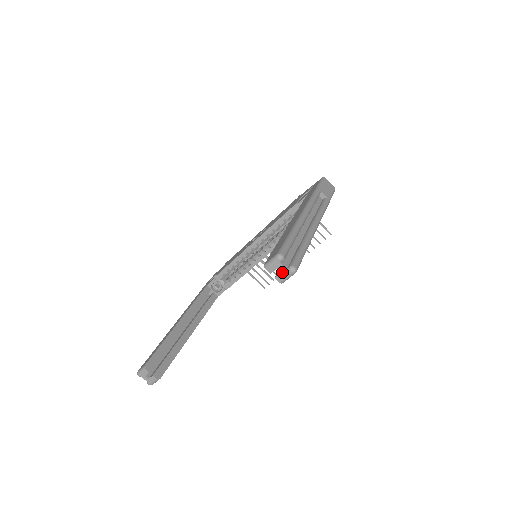
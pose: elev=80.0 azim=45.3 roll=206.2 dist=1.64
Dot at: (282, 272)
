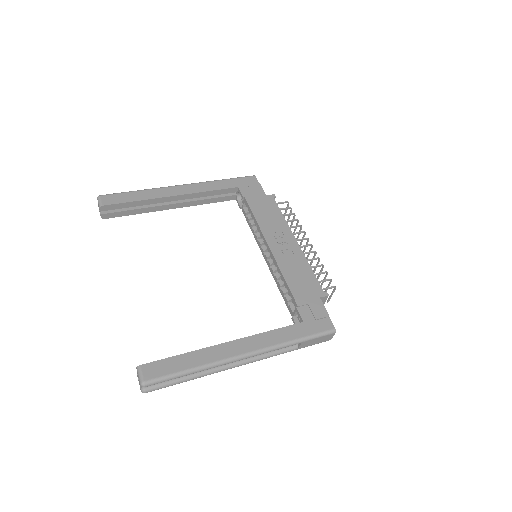
Dot at: (139, 382)
